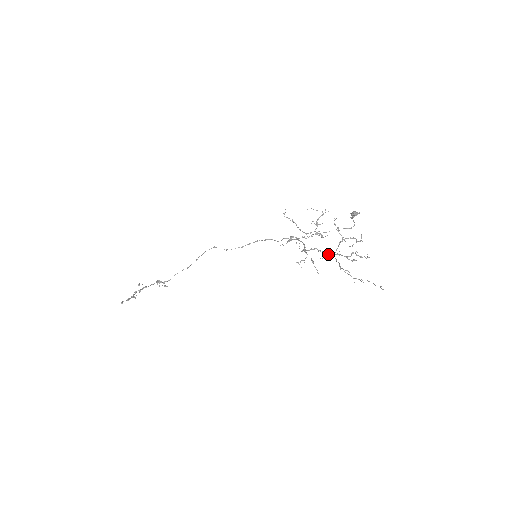
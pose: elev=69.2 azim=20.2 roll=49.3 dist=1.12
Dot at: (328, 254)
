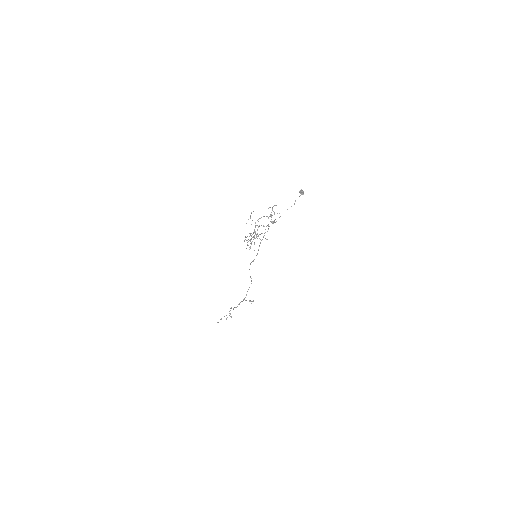
Dot at: occluded
